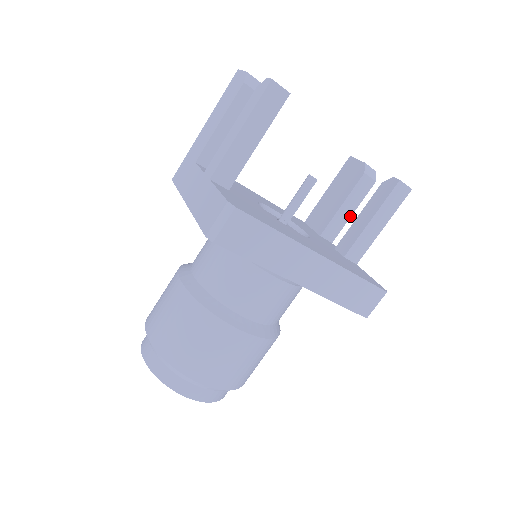
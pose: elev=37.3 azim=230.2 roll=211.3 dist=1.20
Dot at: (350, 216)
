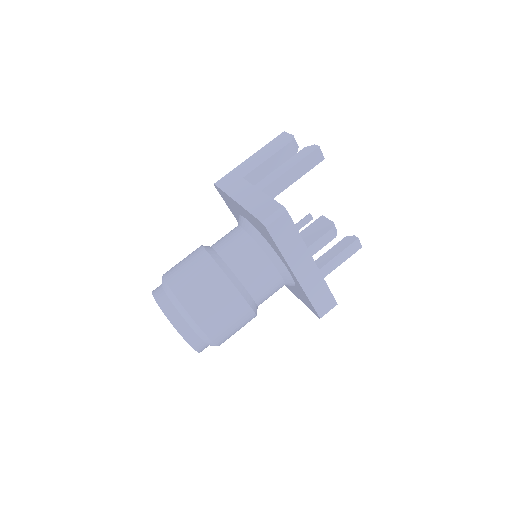
Dot at: (313, 254)
